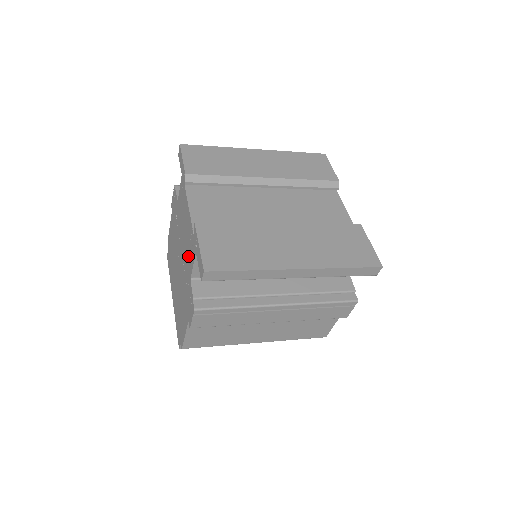
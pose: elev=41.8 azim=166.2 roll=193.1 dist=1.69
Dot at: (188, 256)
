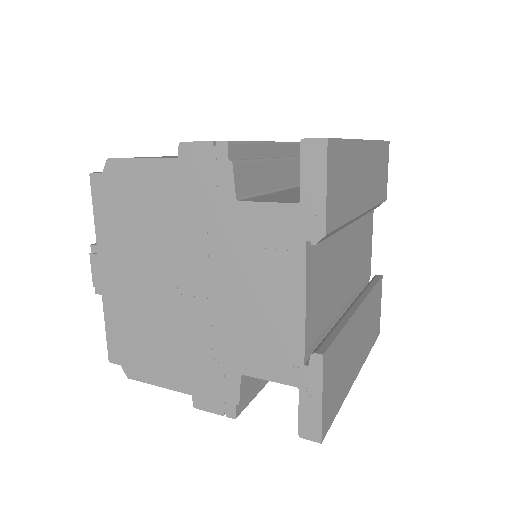
Dot at: (251, 344)
